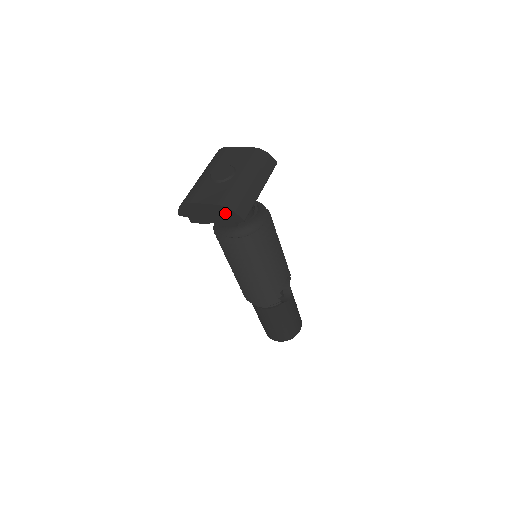
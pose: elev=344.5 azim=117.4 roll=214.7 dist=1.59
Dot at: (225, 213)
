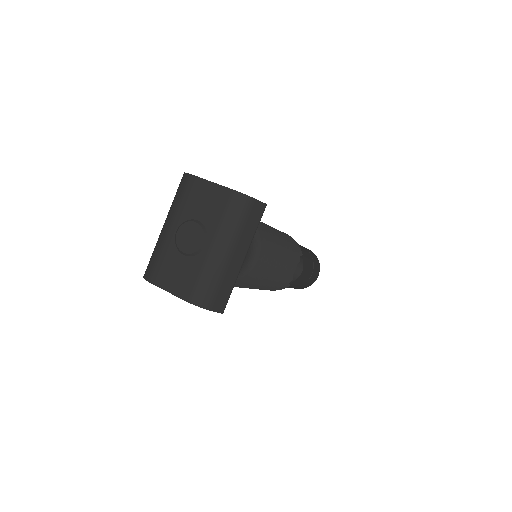
Dot at: occluded
